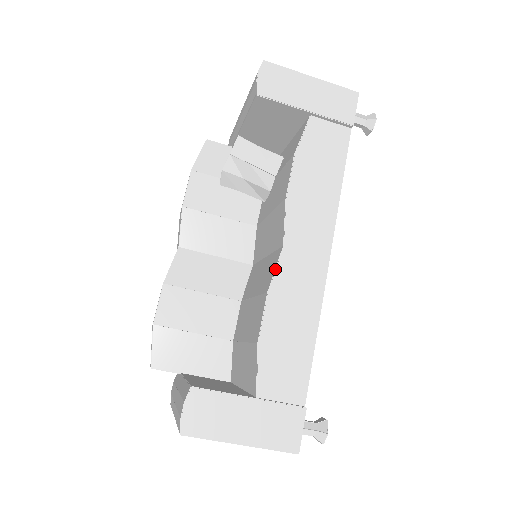
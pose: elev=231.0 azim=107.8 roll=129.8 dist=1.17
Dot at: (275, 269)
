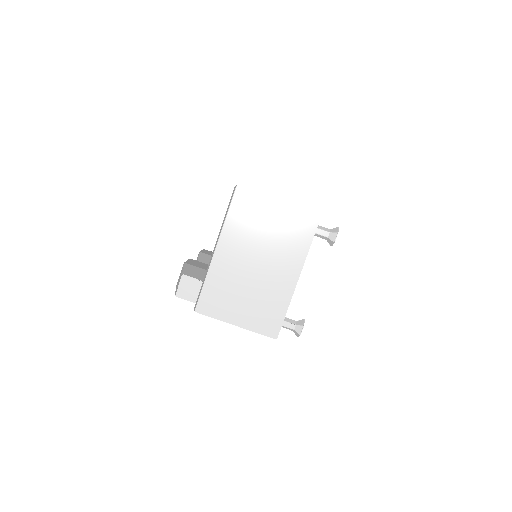
Dot at: occluded
